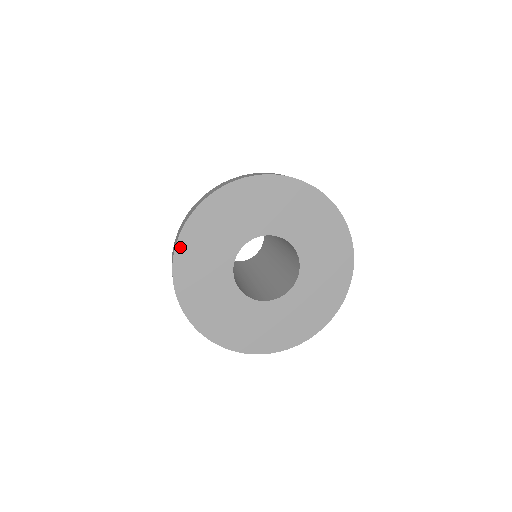
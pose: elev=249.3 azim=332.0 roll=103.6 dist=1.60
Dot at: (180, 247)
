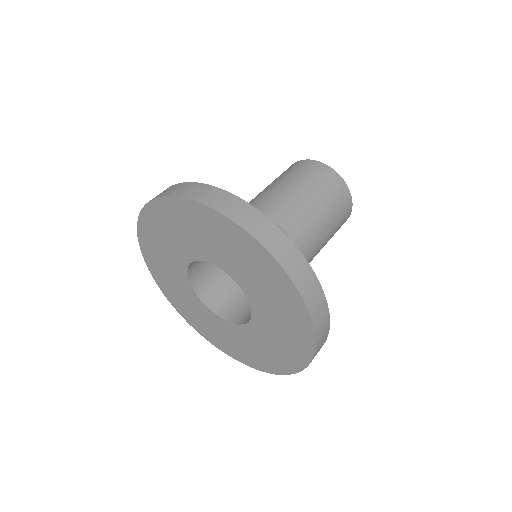
Dot at: (157, 203)
